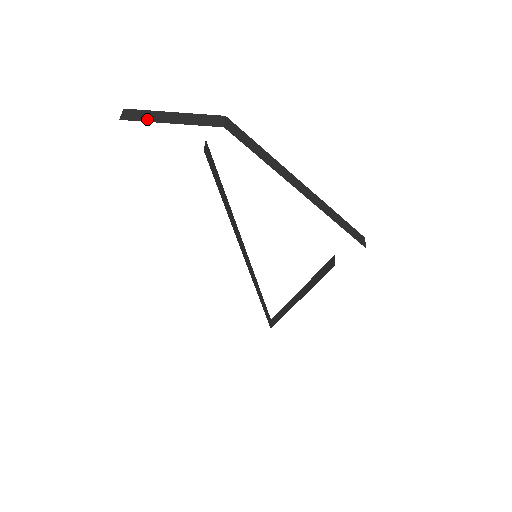
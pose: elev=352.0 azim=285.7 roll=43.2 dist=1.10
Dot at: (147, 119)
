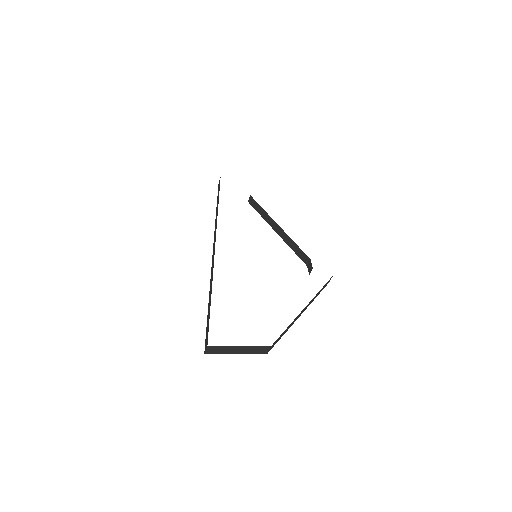
Dot at: occluded
